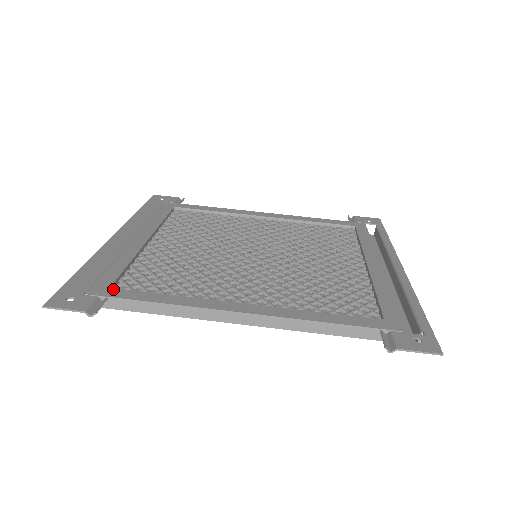
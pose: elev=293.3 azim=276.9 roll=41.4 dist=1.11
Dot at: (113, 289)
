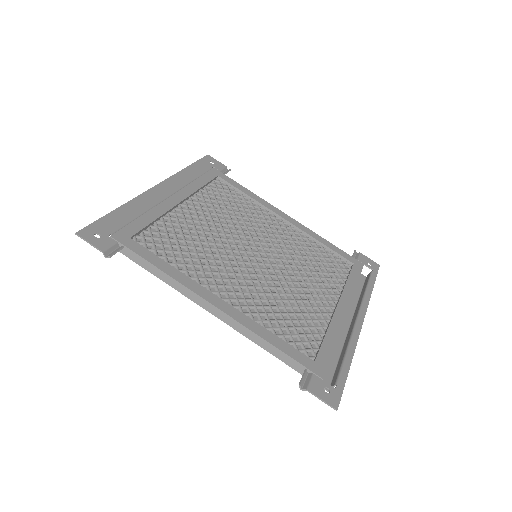
Dot at: (132, 240)
